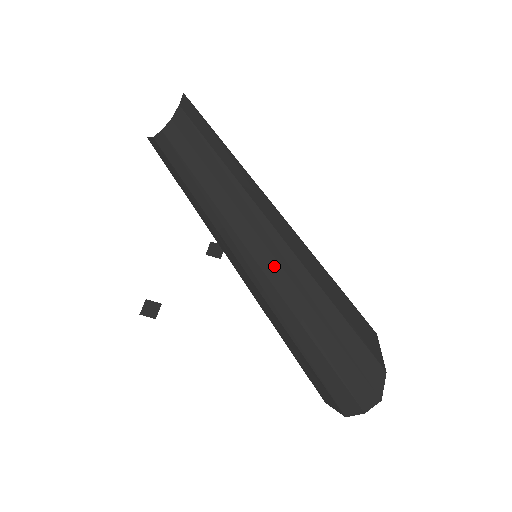
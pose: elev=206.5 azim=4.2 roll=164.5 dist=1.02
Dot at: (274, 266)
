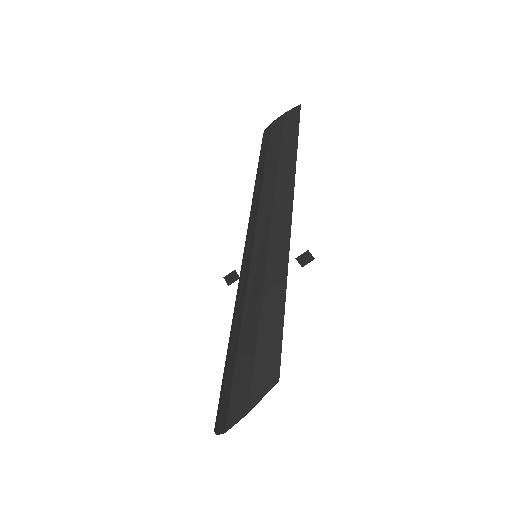
Dot at: (248, 266)
